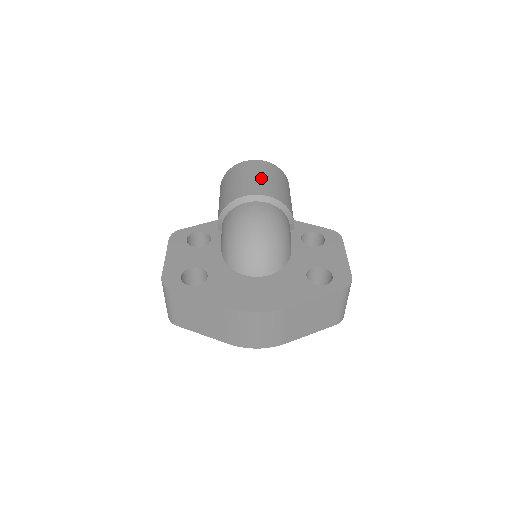
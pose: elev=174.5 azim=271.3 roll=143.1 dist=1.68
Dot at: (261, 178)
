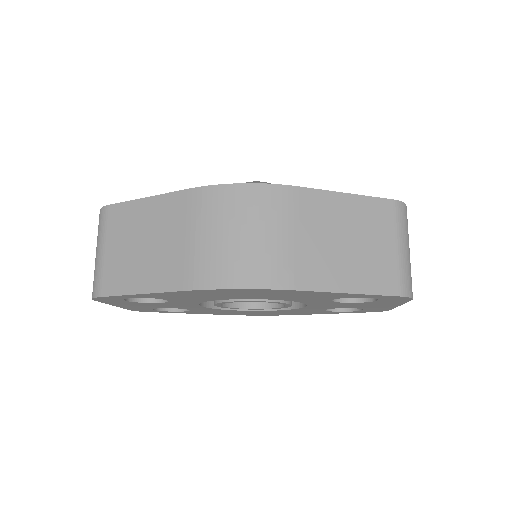
Dot at: occluded
